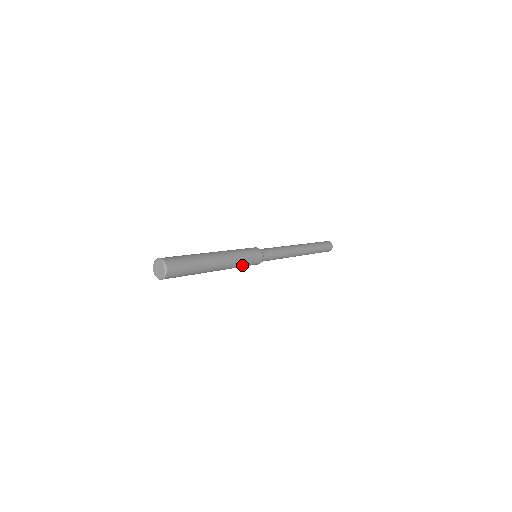
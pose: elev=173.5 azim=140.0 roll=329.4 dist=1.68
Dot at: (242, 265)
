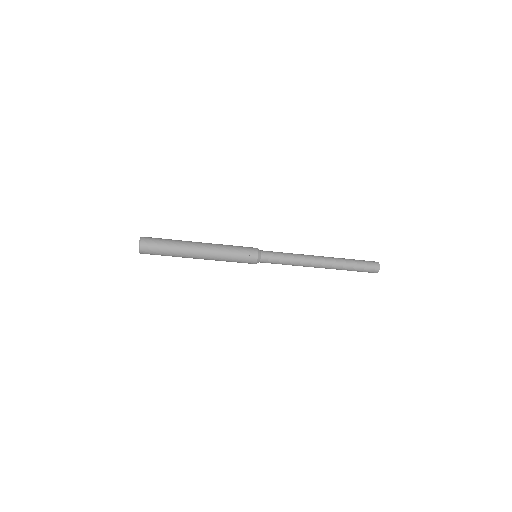
Dot at: (232, 253)
